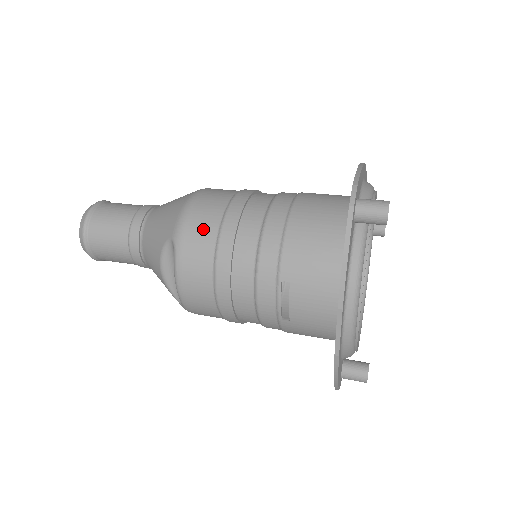
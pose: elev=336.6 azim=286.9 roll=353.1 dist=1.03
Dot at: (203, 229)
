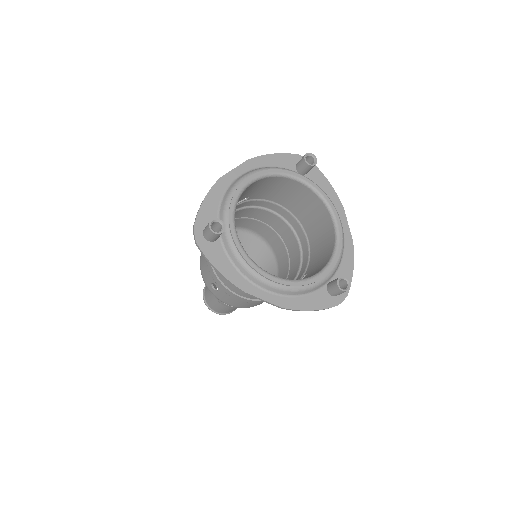
Dot at: (251, 222)
